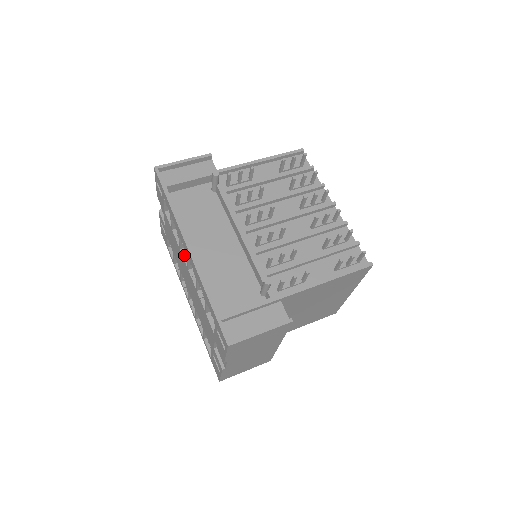
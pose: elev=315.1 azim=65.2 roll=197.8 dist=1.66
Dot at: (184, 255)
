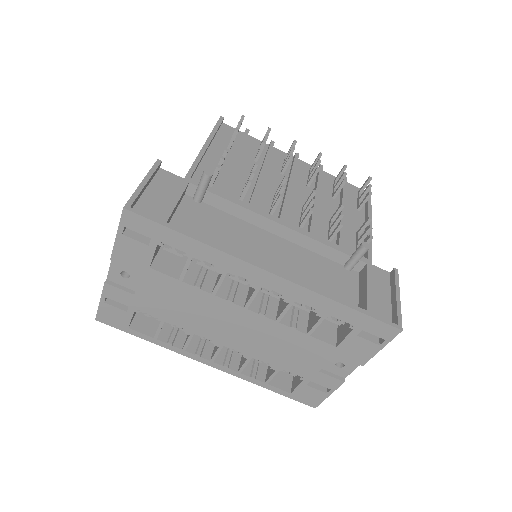
Dot at: (226, 298)
